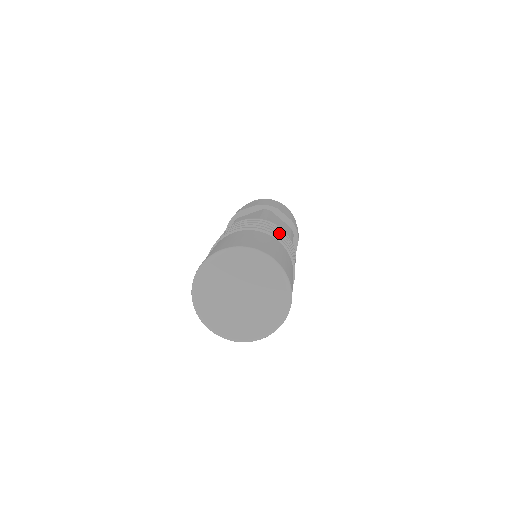
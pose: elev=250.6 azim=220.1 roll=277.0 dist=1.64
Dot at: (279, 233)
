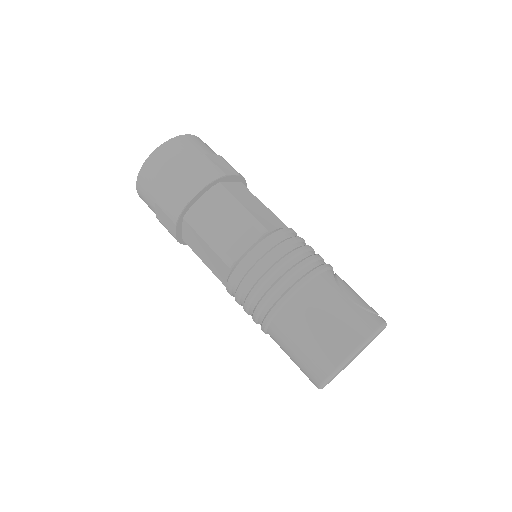
Dot at: (271, 275)
